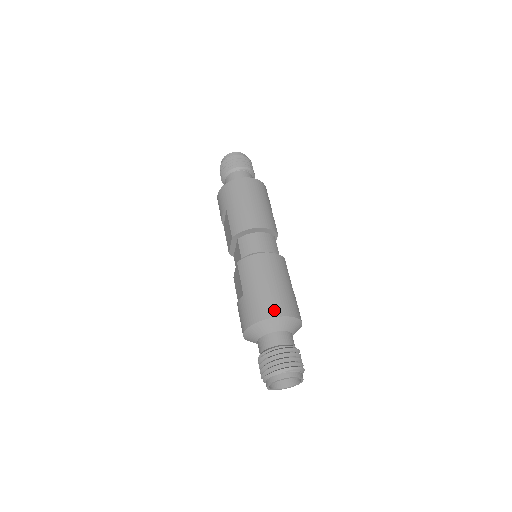
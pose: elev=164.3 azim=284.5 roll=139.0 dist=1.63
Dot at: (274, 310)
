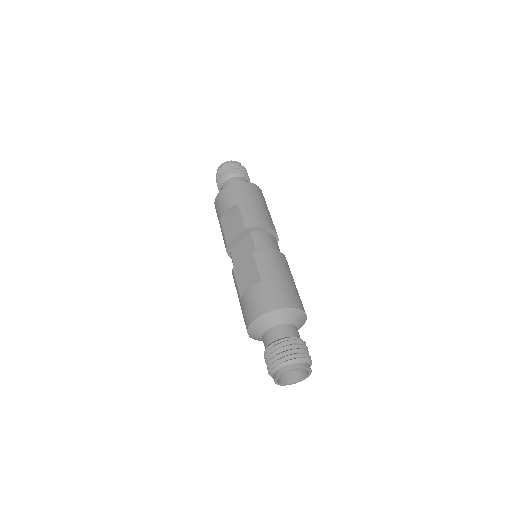
Dot at: (295, 302)
